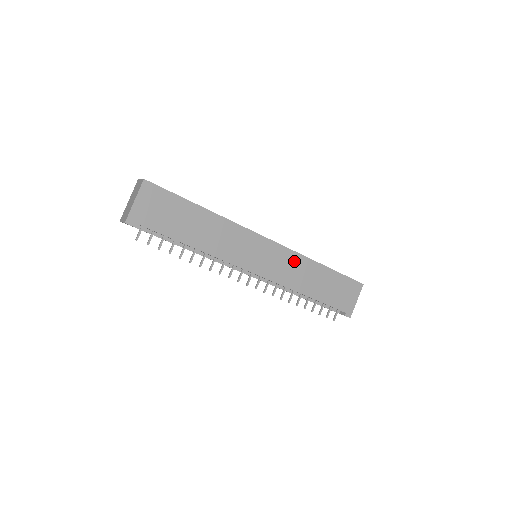
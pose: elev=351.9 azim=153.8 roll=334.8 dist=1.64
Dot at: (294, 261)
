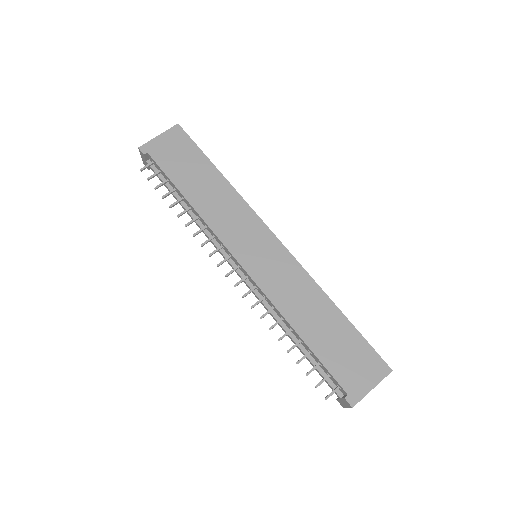
Dot at: (297, 278)
